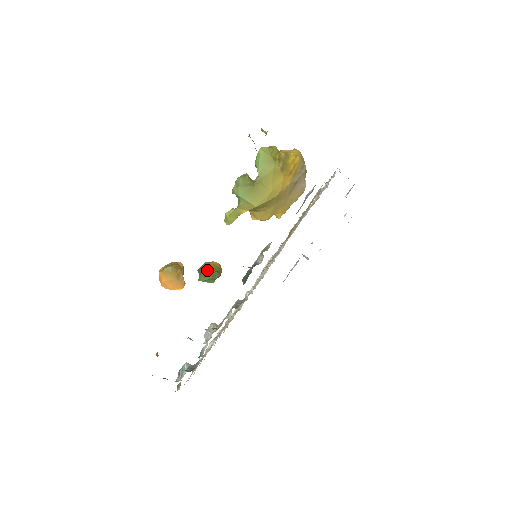
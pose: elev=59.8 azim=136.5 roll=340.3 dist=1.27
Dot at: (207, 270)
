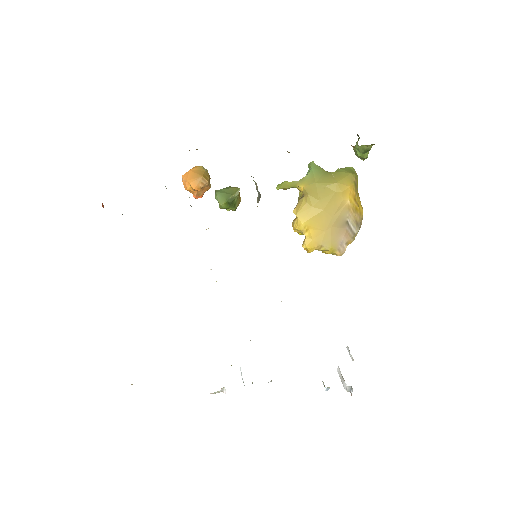
Dot at: occluded
